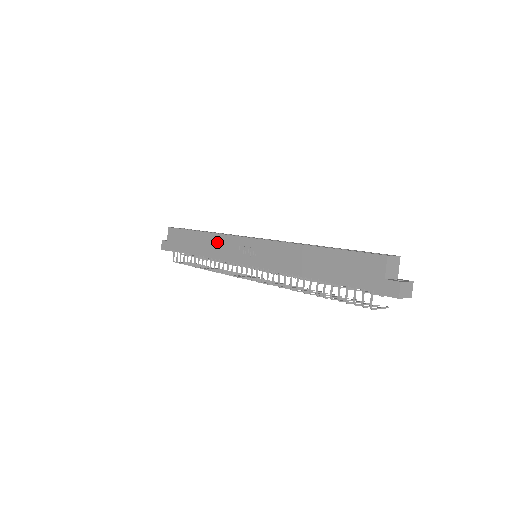
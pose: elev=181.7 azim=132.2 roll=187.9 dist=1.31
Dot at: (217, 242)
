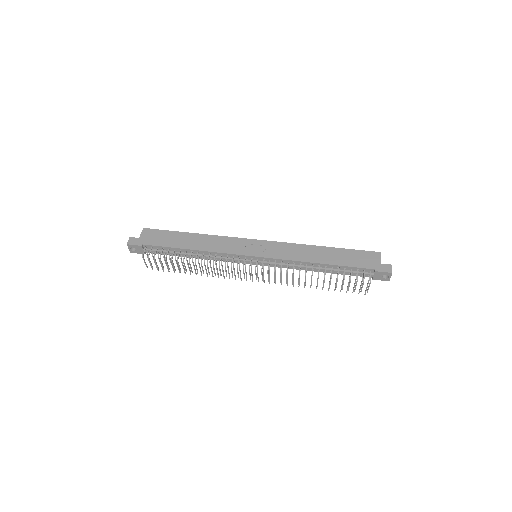
Dot at: (217, 241)
